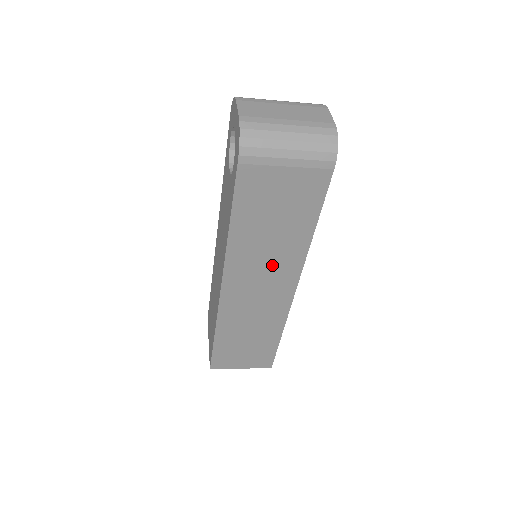
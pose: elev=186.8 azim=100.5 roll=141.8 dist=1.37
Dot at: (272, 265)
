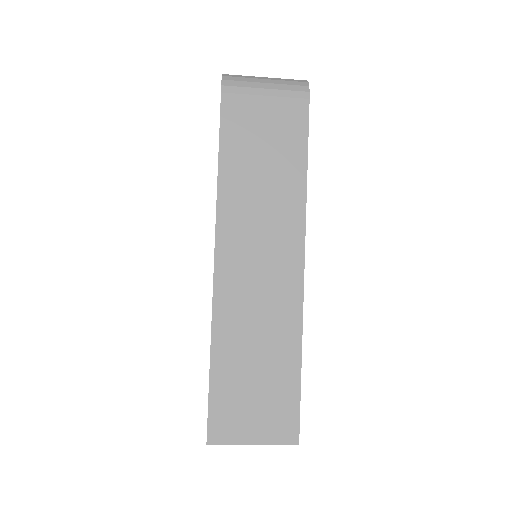
Dot at: (270, 223)
